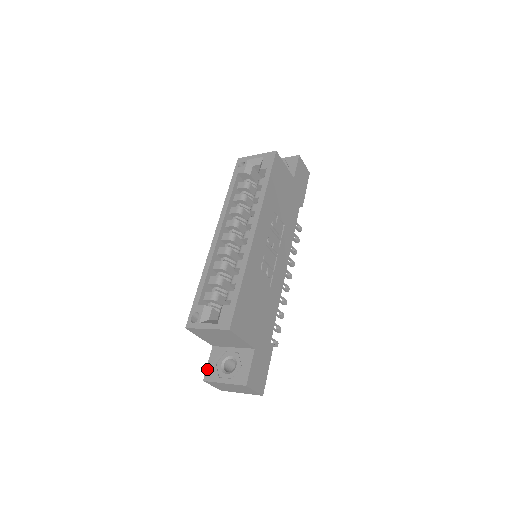
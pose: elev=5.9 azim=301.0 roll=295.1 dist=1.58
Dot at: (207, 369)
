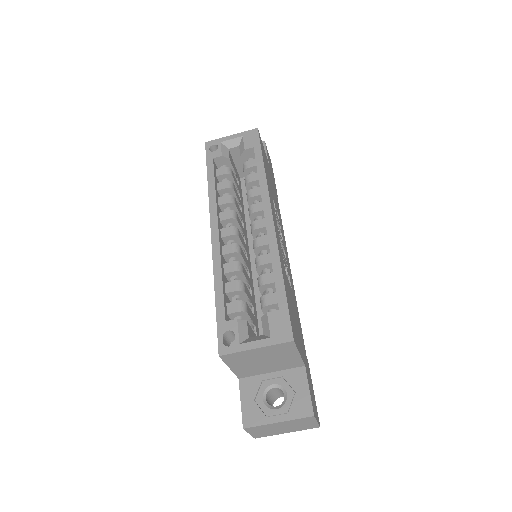
Dot at: (243, 411)
